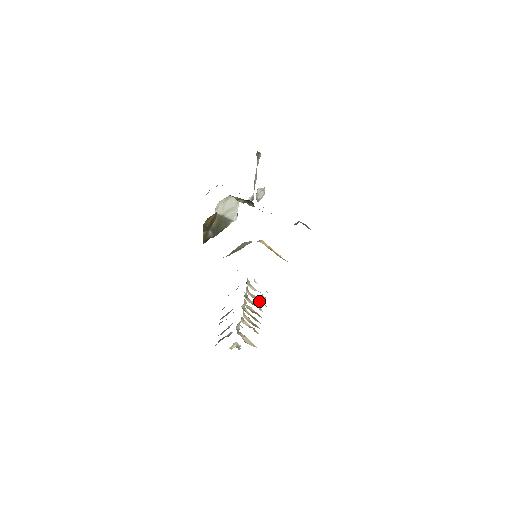
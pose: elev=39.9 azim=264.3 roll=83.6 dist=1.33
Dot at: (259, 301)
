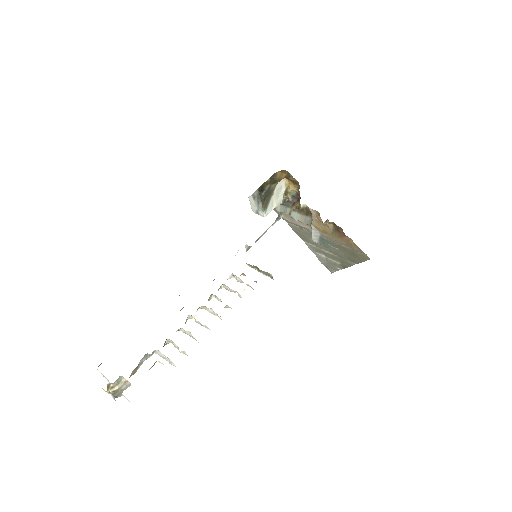
Dot at: occluded
